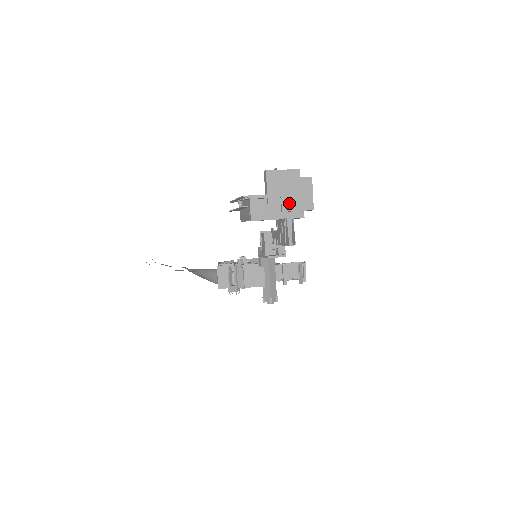
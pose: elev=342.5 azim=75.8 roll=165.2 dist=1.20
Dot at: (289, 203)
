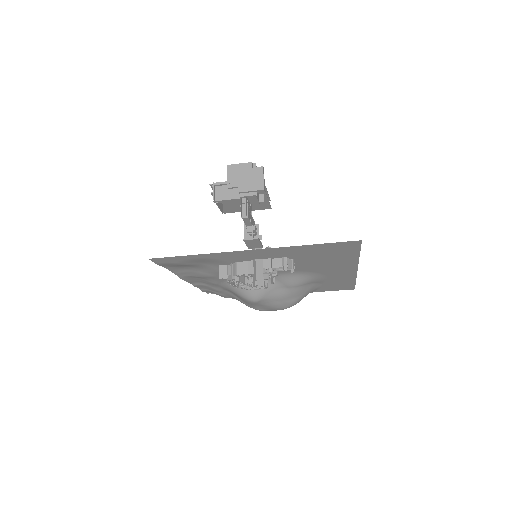
Dot at: (244, 186)
